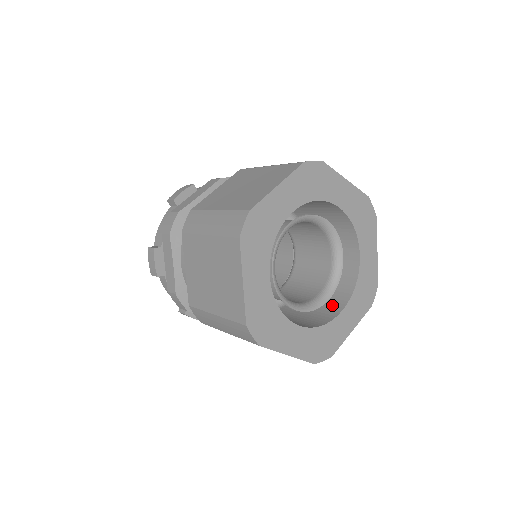
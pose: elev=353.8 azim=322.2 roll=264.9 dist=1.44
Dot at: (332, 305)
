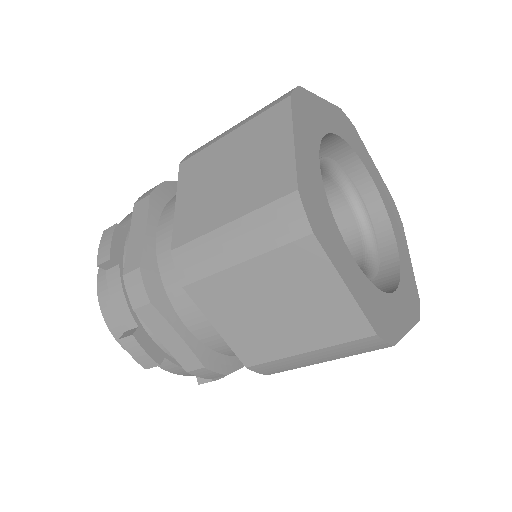
Dot at: occluded
